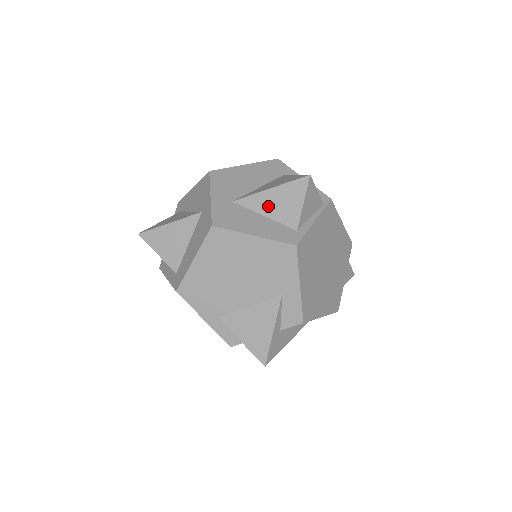
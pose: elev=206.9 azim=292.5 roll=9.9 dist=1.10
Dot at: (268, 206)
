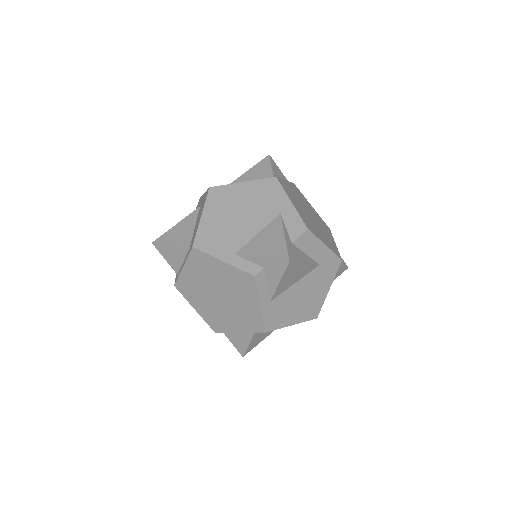
Dot at: (248, 180)
